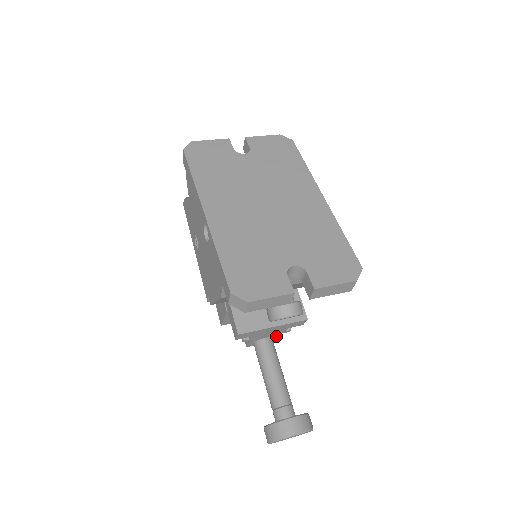
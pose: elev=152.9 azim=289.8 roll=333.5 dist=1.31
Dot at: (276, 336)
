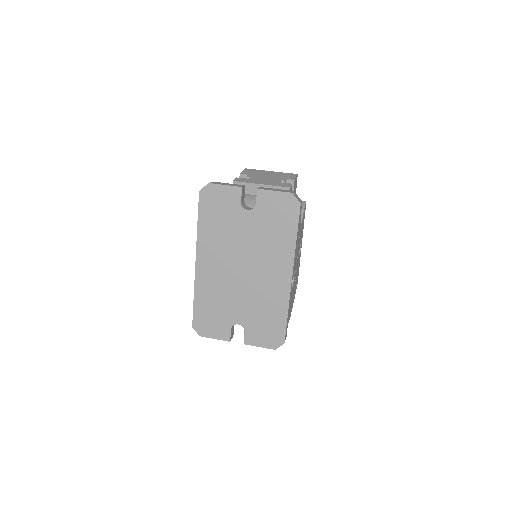
Dot at: occluded
